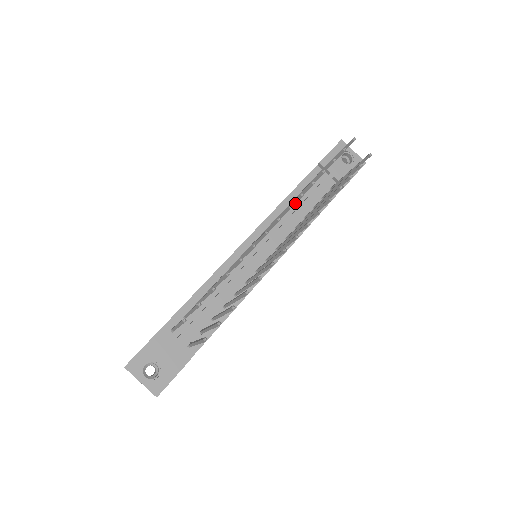
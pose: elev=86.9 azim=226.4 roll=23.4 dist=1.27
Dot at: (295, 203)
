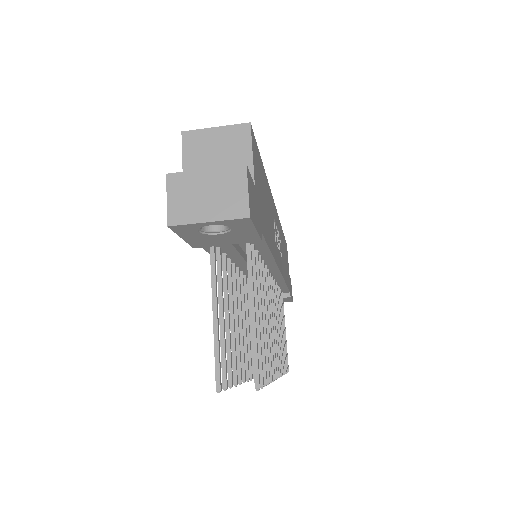
Dot at: (231, 258)
